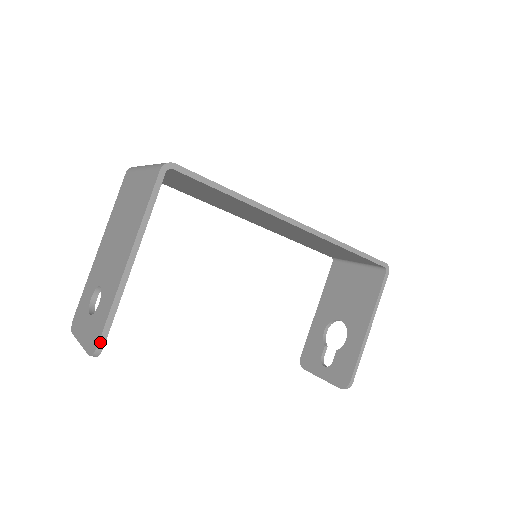
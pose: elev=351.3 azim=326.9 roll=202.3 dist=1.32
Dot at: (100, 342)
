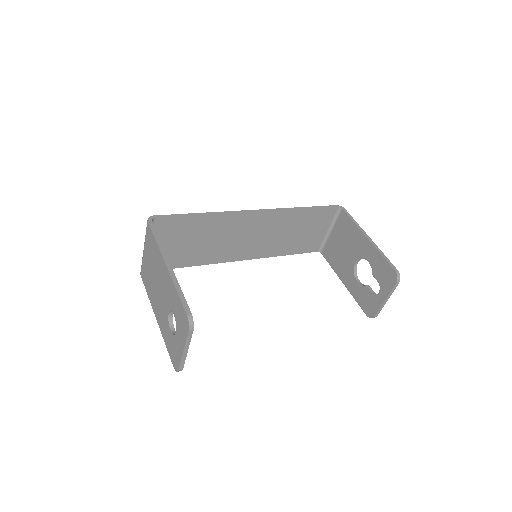
Dot at: (187, 312)
